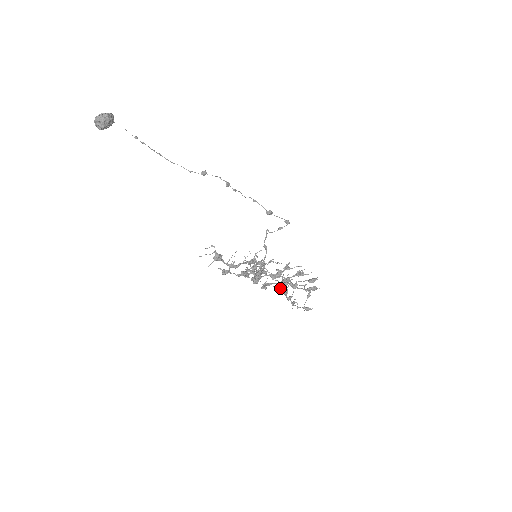
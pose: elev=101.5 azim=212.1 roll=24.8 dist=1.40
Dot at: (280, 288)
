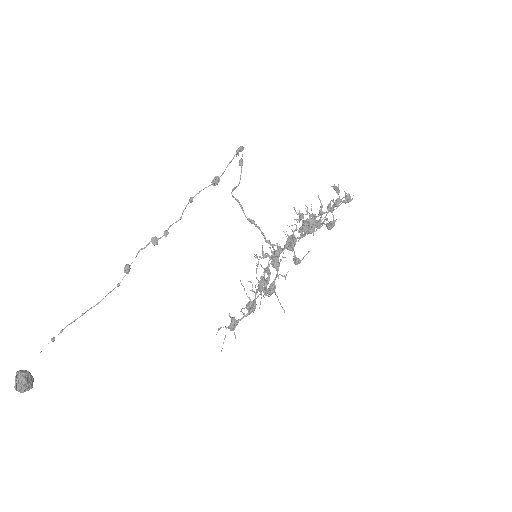
Dot at: occluded
